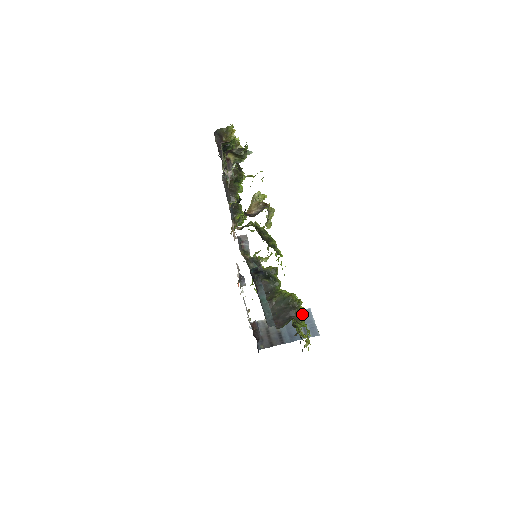
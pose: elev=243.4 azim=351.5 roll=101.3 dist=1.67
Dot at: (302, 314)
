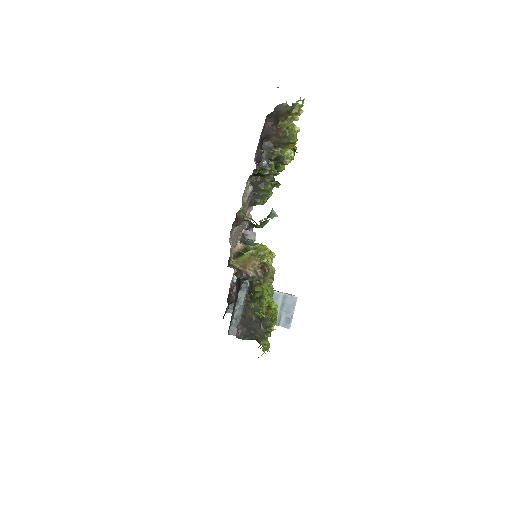
Dot at: (269, 334)
